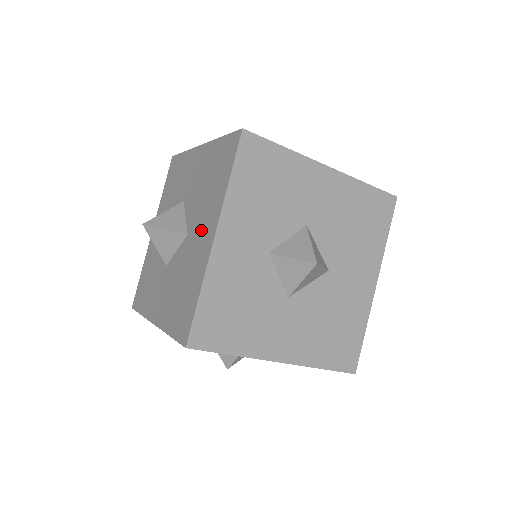
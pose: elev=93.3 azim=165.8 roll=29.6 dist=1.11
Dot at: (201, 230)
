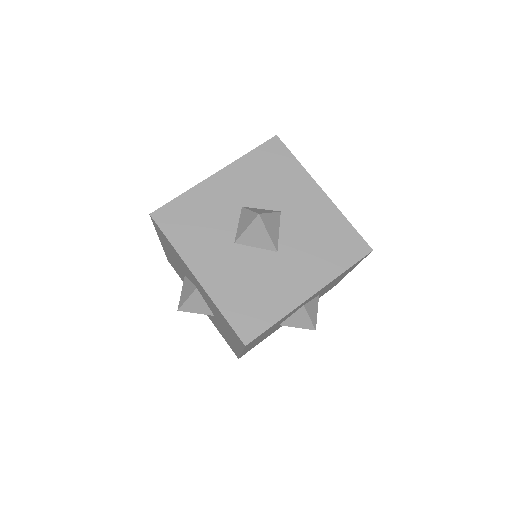
Dot at: occluded
